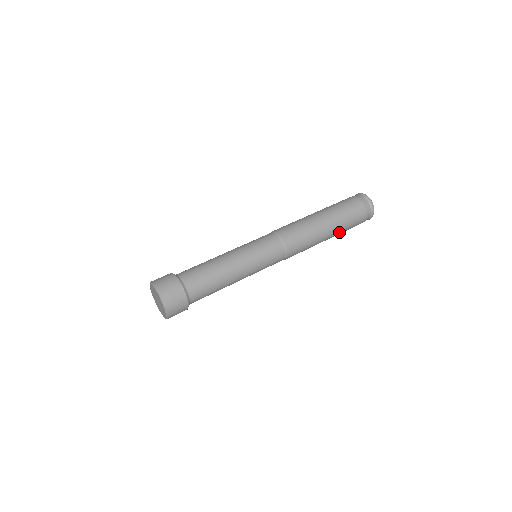
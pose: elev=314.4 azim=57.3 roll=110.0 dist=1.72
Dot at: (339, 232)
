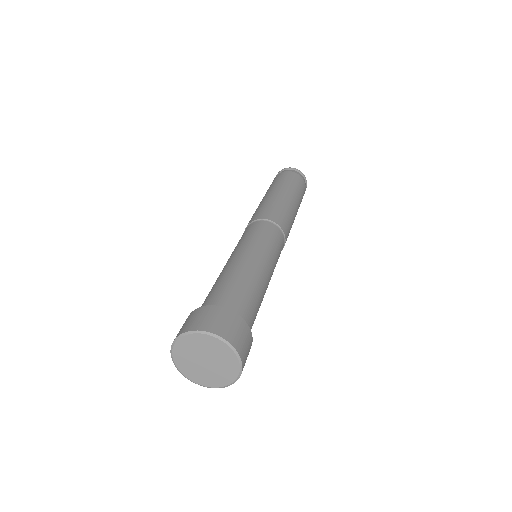
Dot at: (299, 206)
